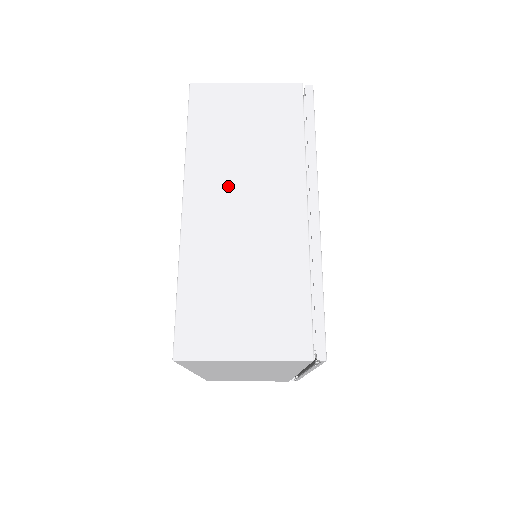
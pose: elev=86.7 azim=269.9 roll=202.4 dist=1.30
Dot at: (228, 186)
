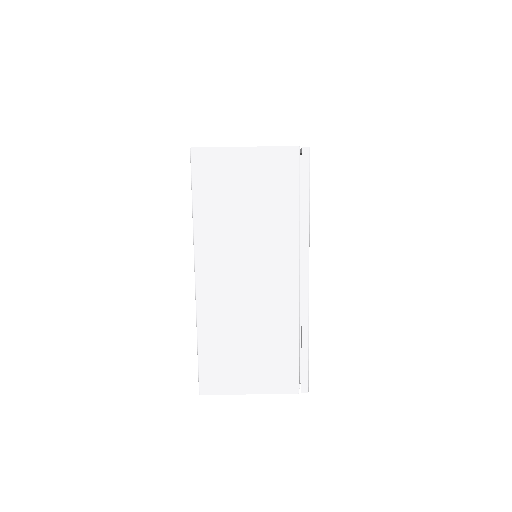
Dot at: (232, 258)
